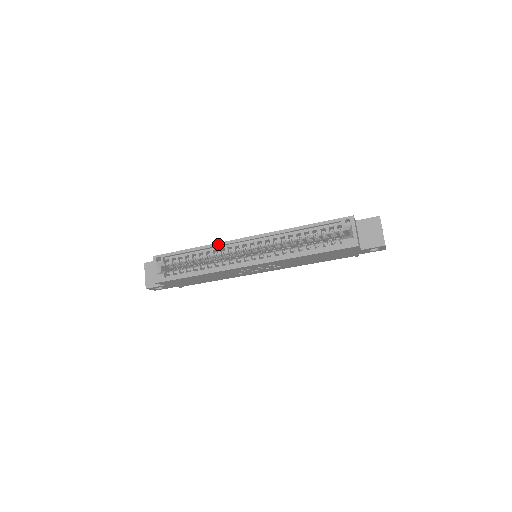
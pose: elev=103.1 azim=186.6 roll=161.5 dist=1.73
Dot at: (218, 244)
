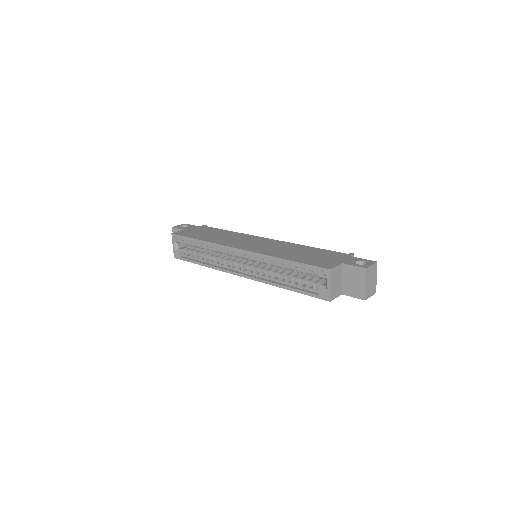
Dot at: (217, 245)
